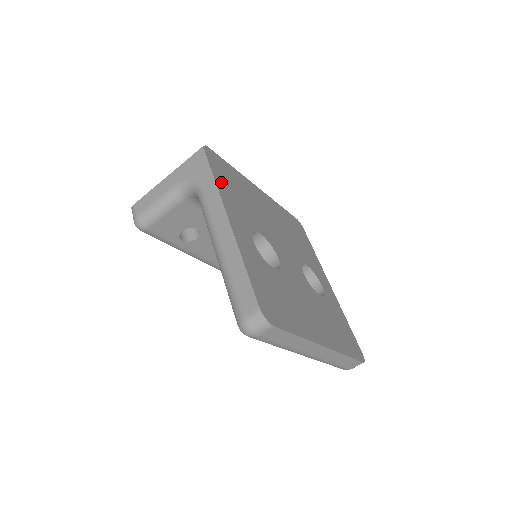
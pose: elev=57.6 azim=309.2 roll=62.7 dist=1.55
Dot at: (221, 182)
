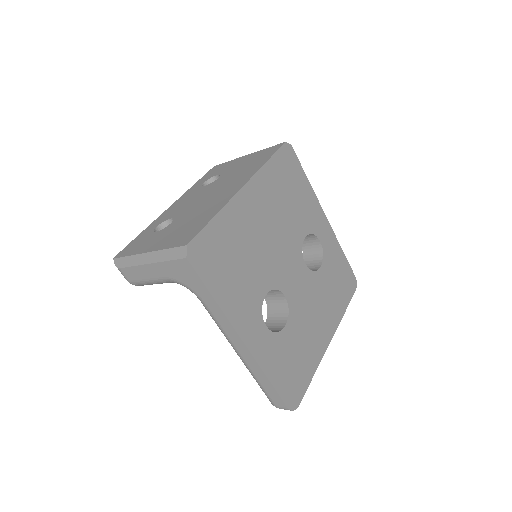
Dot at: (221, 290)
